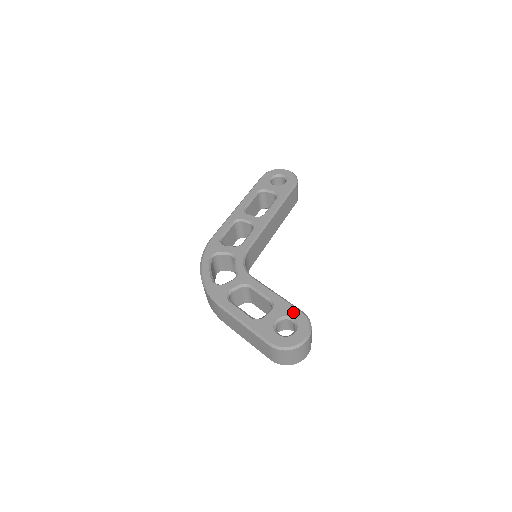
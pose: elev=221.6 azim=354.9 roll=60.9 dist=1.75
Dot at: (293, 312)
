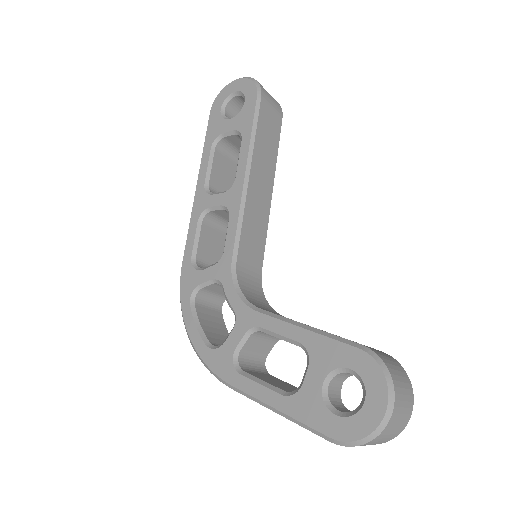
Dot at: (345, 355)
